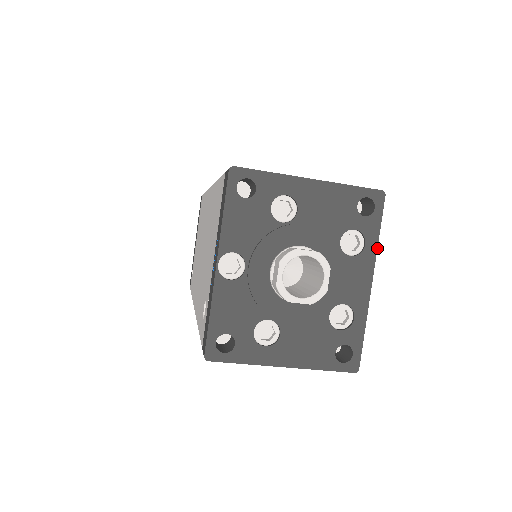
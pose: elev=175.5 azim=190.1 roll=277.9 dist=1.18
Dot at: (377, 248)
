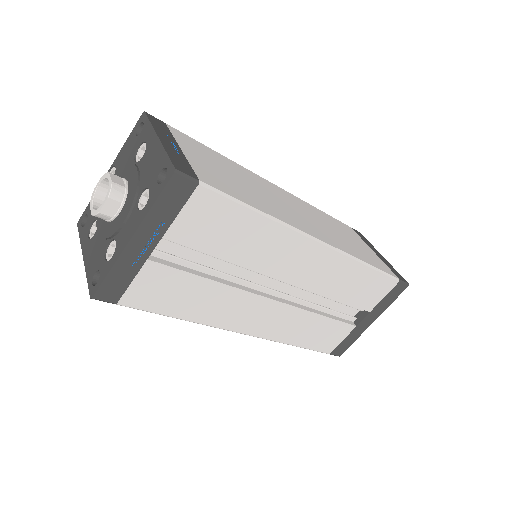
Dot at: (147, 214)
